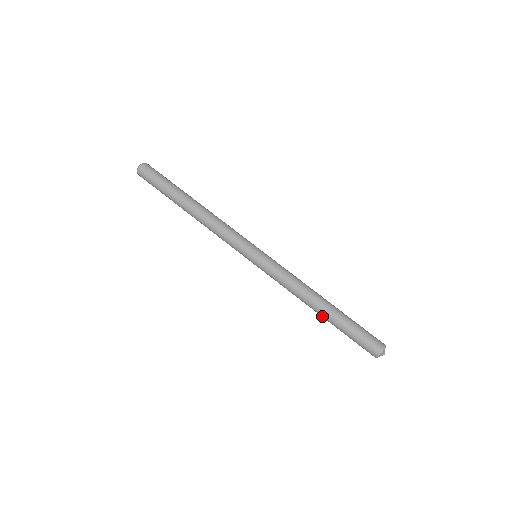
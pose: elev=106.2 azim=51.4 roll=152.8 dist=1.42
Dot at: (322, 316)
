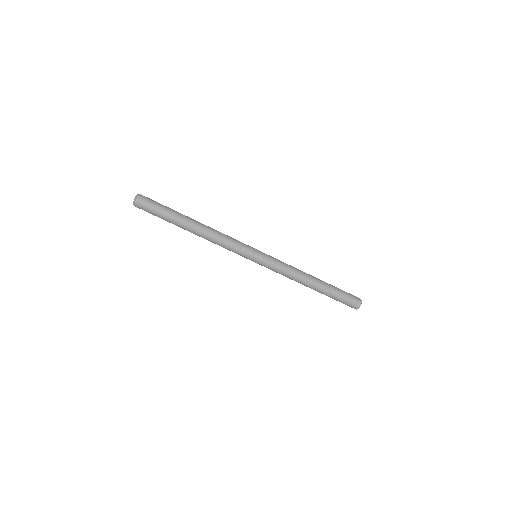
Dot at: occluded
